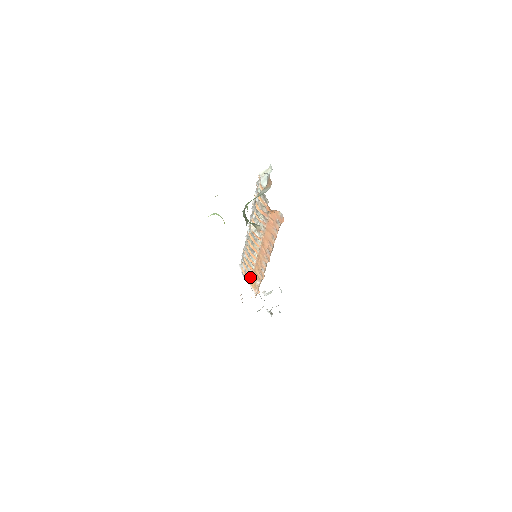
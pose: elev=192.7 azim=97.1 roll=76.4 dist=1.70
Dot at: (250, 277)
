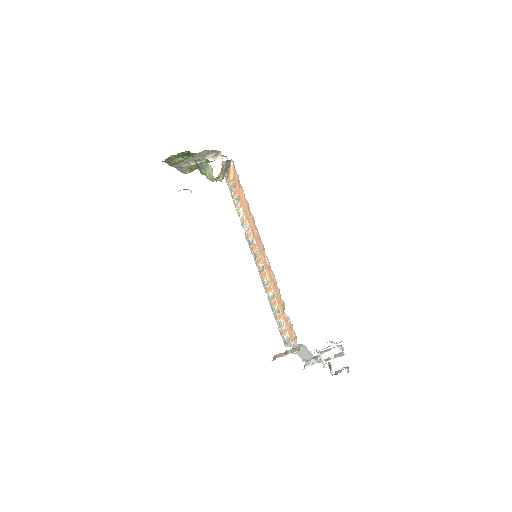
Dot at: (283, 324)
